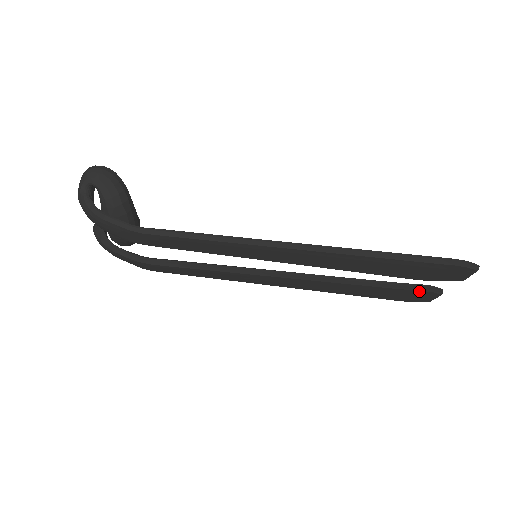
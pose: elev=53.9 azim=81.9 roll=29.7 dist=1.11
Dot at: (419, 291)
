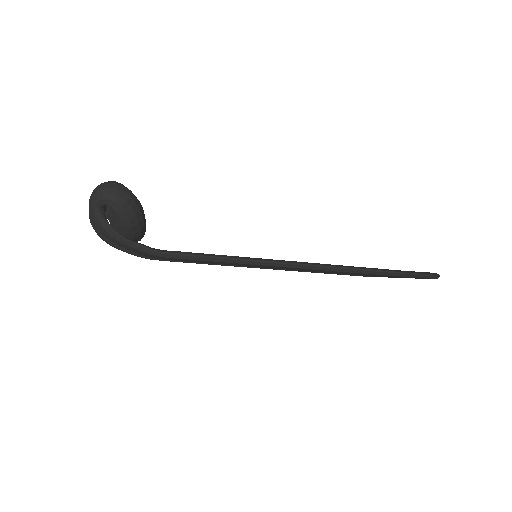
Dot at: occluded
